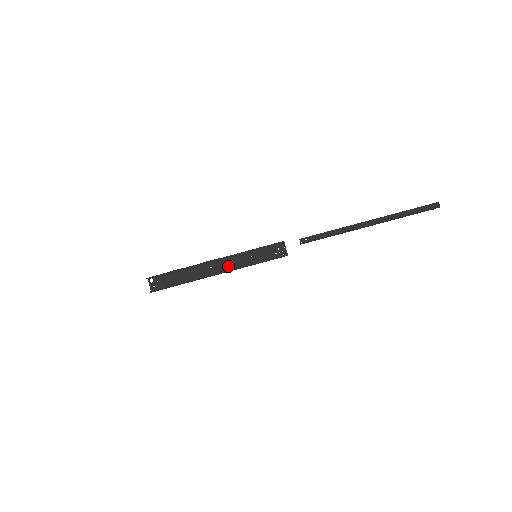
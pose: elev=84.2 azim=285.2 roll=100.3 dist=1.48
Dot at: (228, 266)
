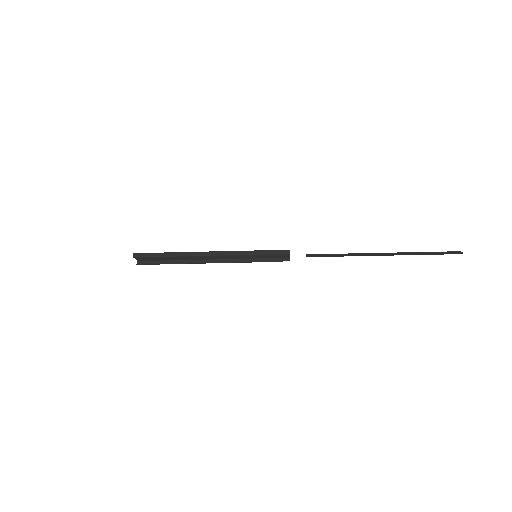
Dot at: (224, 257)
